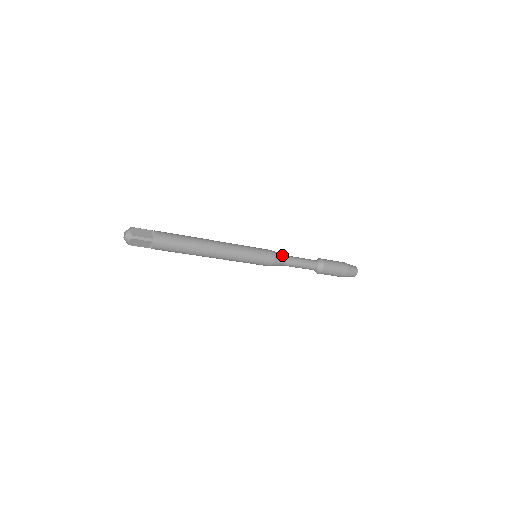
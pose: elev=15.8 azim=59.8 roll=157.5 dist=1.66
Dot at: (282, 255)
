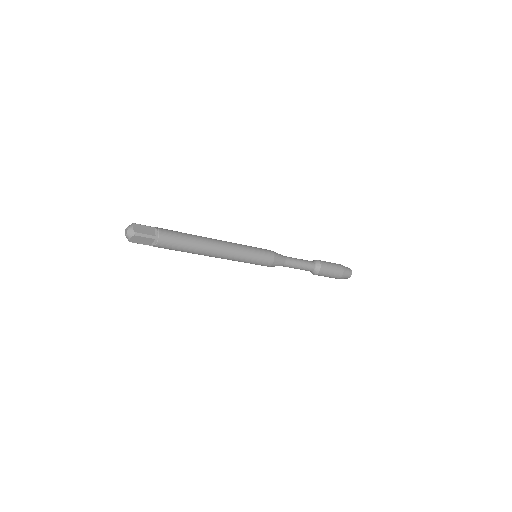
Dot at: (281, 255)
